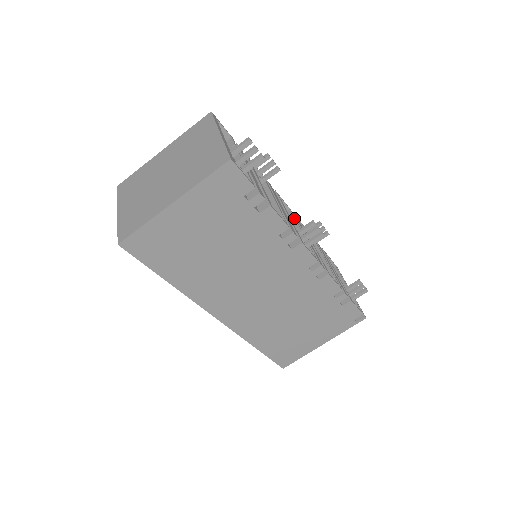
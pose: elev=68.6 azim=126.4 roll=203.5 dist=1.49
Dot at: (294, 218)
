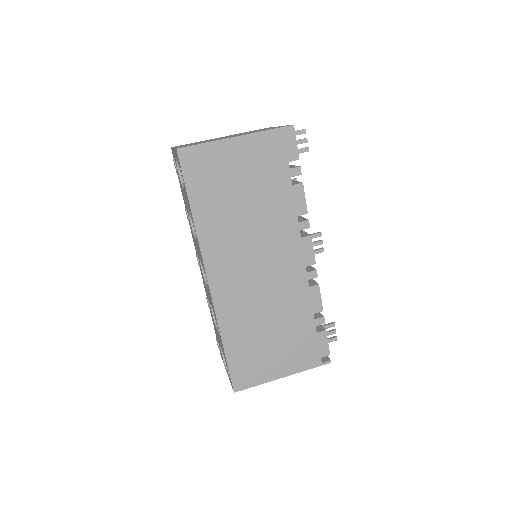
Dot at: occluded
